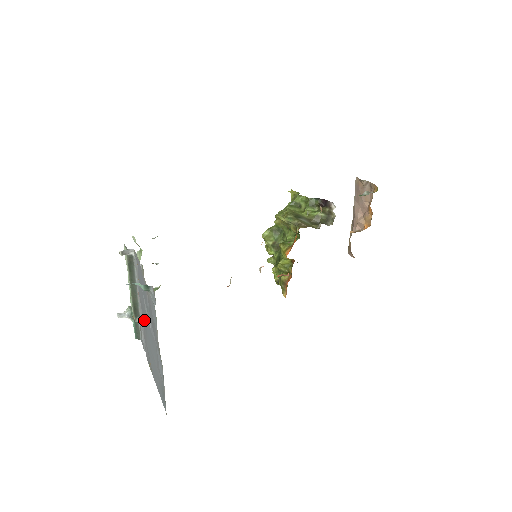
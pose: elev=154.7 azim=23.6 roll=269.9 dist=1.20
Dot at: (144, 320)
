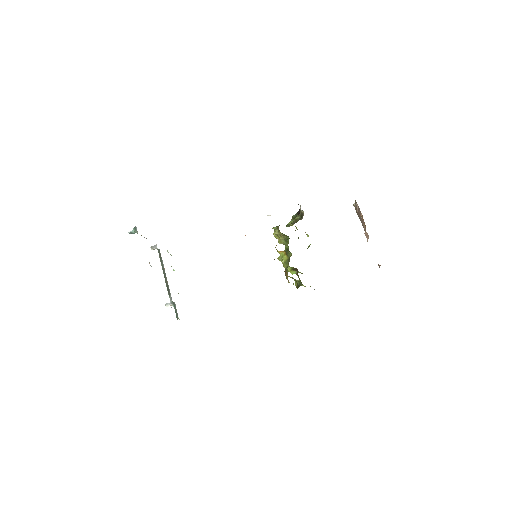
Dot at: occluded
